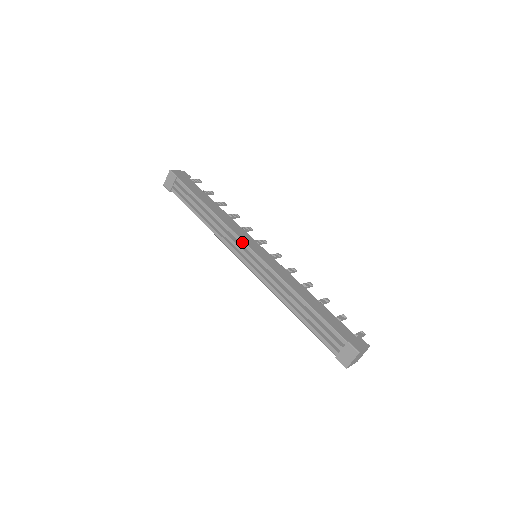
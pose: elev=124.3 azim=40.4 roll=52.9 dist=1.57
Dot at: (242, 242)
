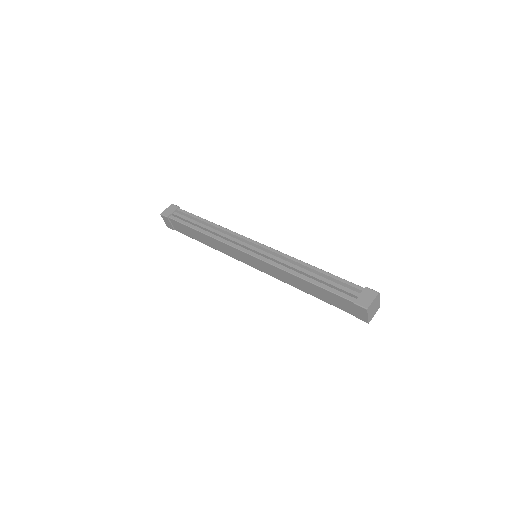
Dot at: (247, 238)
